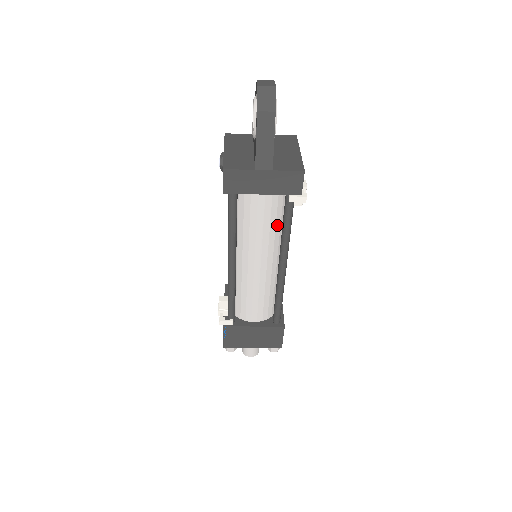
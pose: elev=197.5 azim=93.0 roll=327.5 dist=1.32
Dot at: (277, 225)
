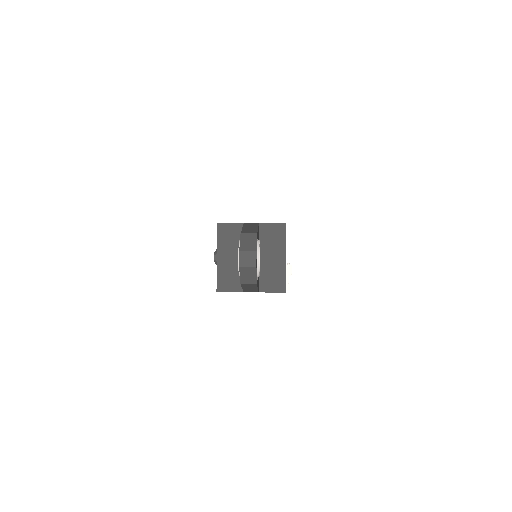
Dot at: occluded
